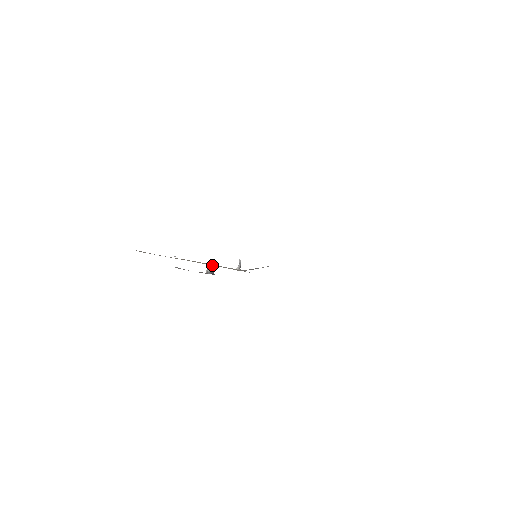
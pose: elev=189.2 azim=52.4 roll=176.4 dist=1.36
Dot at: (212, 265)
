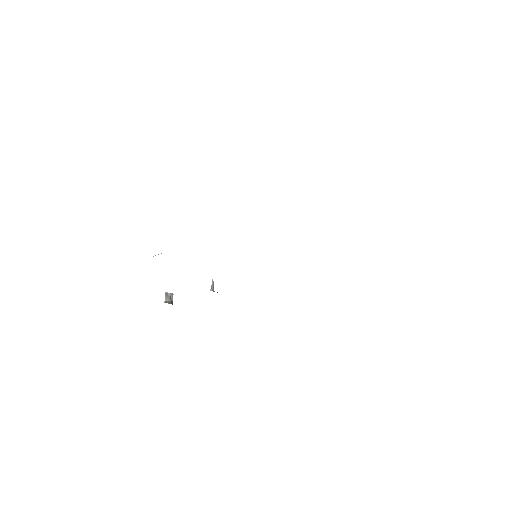
Dot at: occluded
